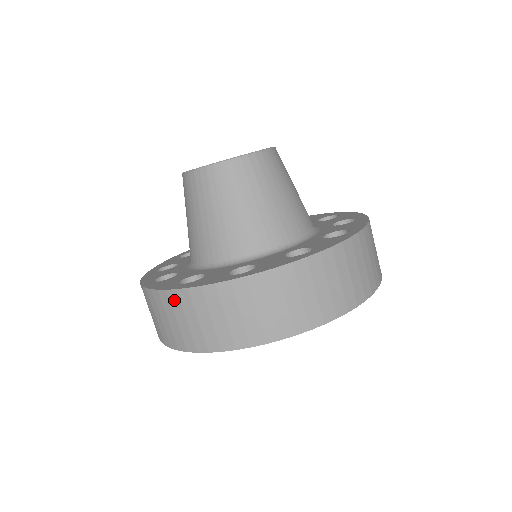
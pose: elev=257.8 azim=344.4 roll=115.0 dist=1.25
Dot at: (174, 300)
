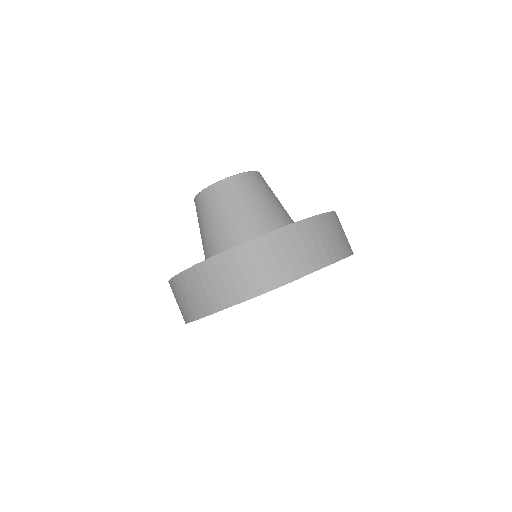
Dot at: (229, 258)
